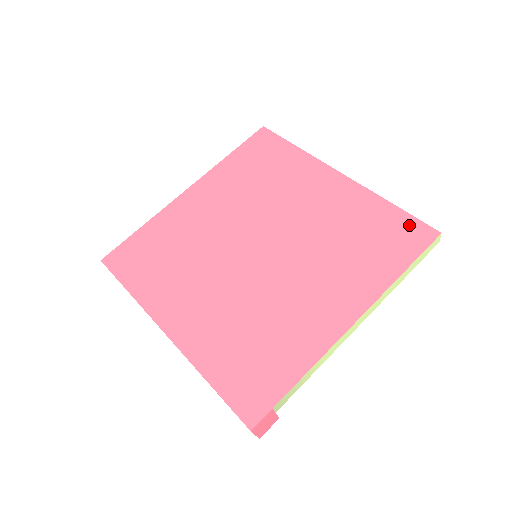
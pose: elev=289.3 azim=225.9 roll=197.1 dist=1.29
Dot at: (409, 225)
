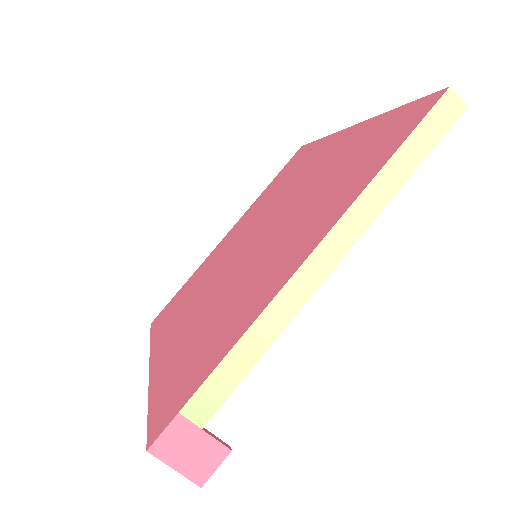
Dot at: (408, 112)
